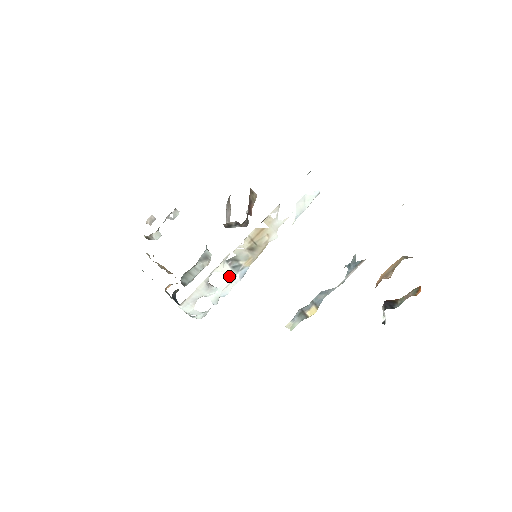
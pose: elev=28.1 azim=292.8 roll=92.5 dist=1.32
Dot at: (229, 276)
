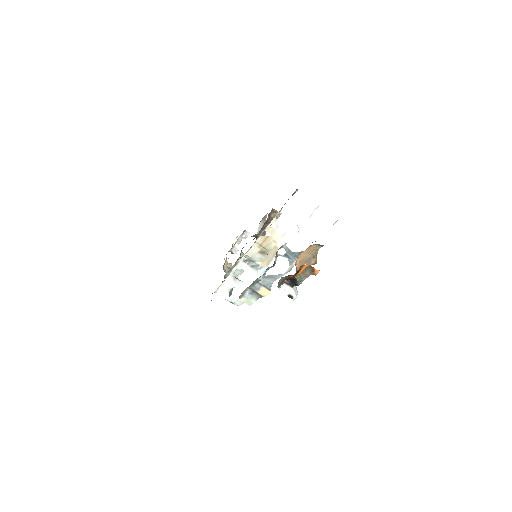
Dot at: (250, 273)
